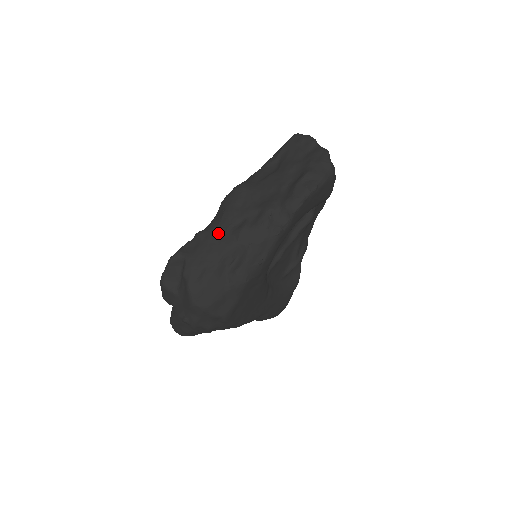
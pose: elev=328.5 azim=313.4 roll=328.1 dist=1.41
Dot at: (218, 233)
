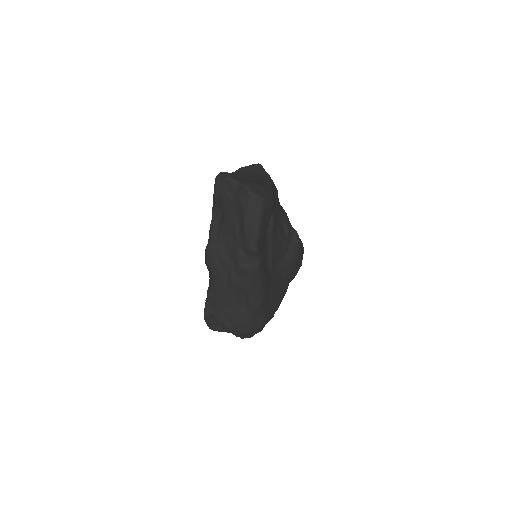
Dot at: (219, 289)
